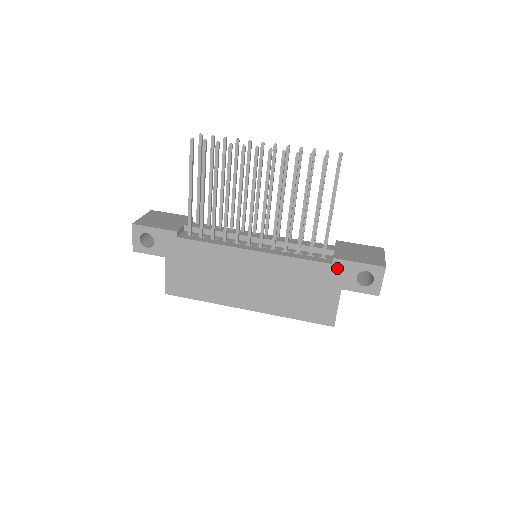
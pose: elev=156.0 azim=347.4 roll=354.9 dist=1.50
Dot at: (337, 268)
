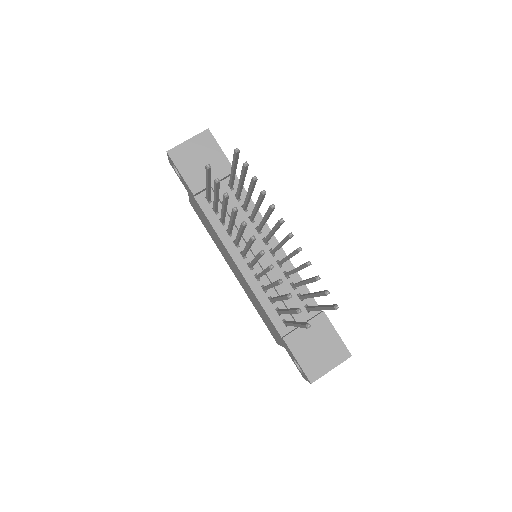
Dot at: (284, 342)
